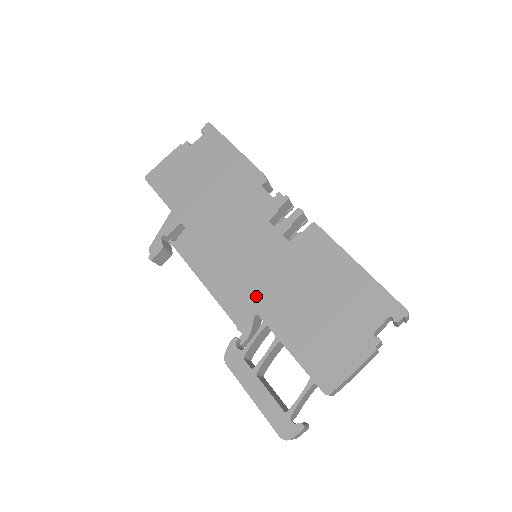
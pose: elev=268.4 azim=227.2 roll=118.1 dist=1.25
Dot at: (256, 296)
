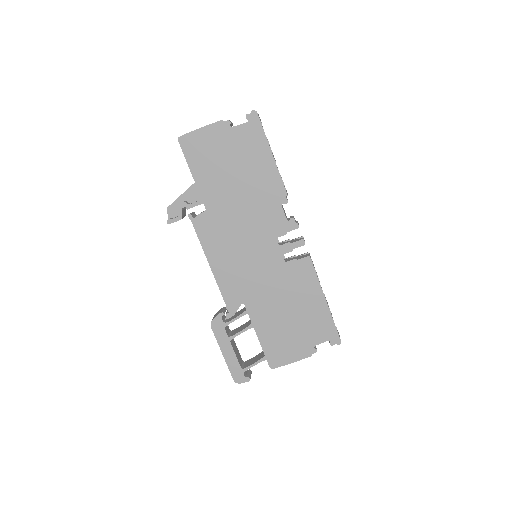
Dot at: (247, 291)
